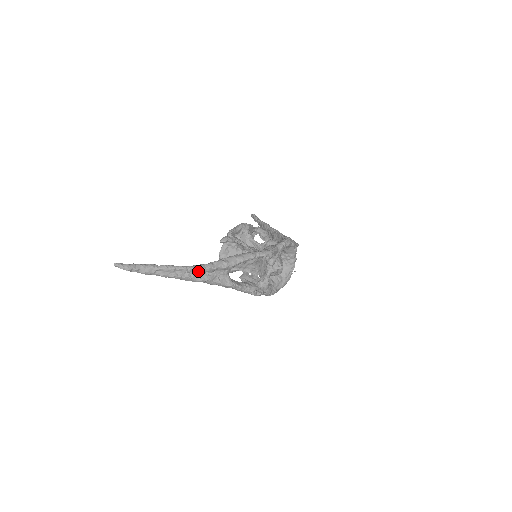
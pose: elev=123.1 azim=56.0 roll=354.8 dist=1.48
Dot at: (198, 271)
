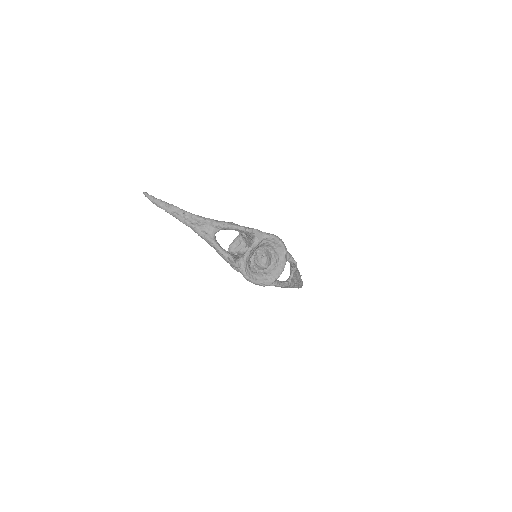
Dot at: (192, 217)
